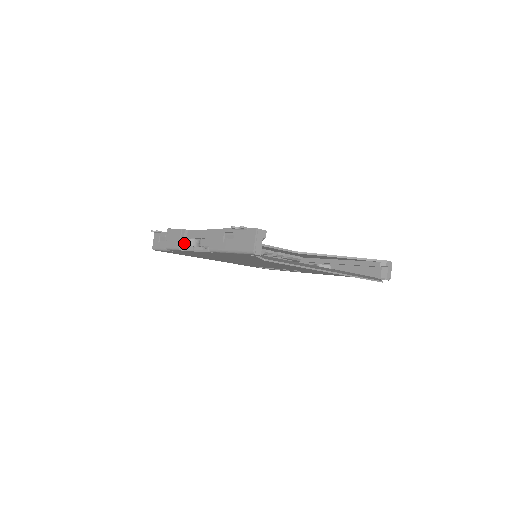
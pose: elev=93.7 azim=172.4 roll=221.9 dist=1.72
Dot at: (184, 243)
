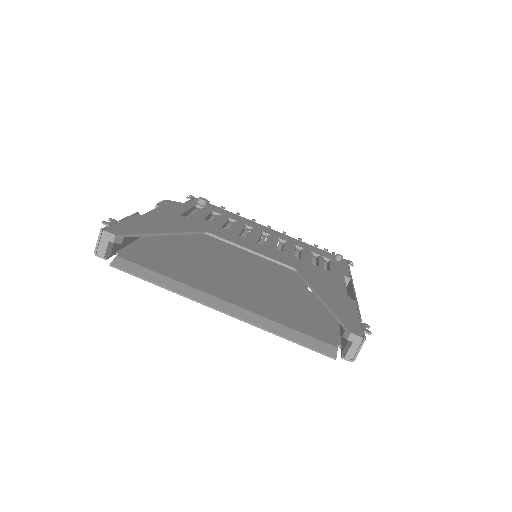
Dot at: occluded
